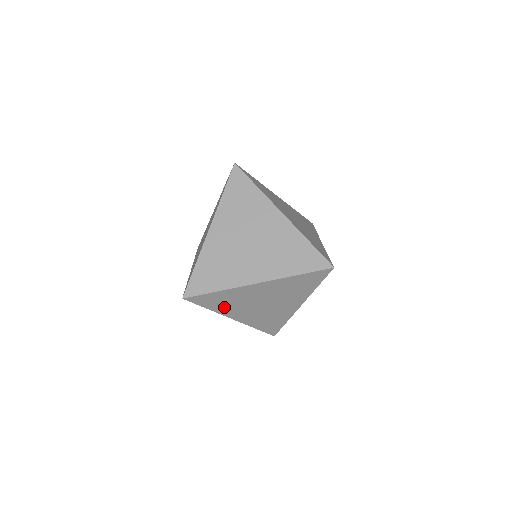
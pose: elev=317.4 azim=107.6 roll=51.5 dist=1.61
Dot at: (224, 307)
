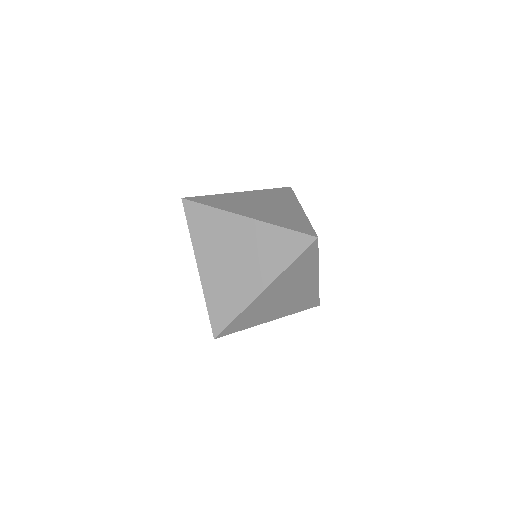
Dot at: (202, 238)
